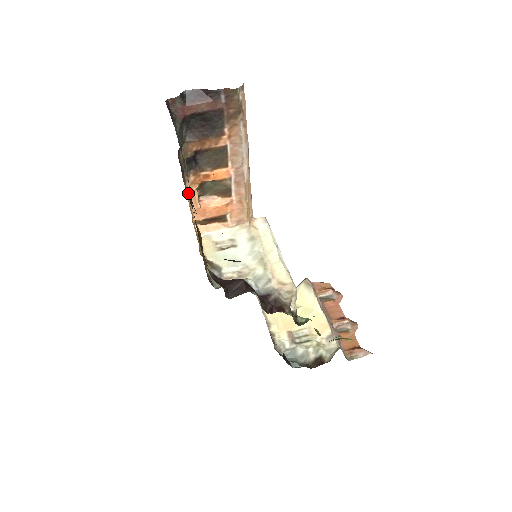
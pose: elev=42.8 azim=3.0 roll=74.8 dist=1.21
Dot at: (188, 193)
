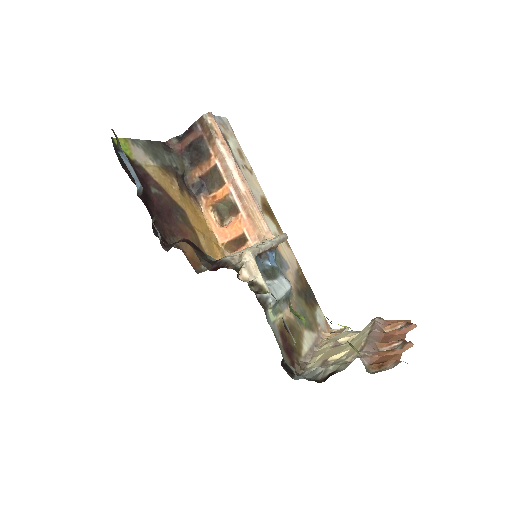
Dot at: (175, 195)
